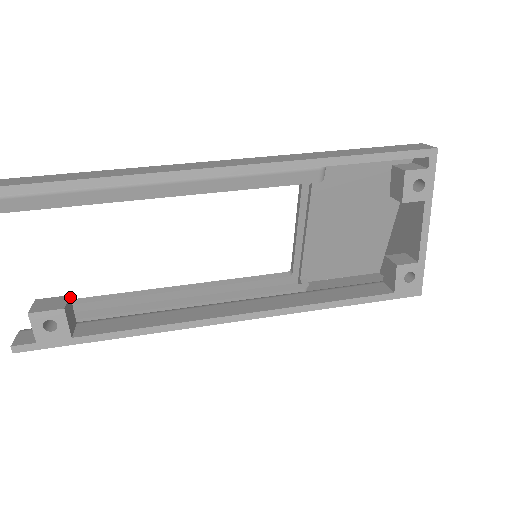
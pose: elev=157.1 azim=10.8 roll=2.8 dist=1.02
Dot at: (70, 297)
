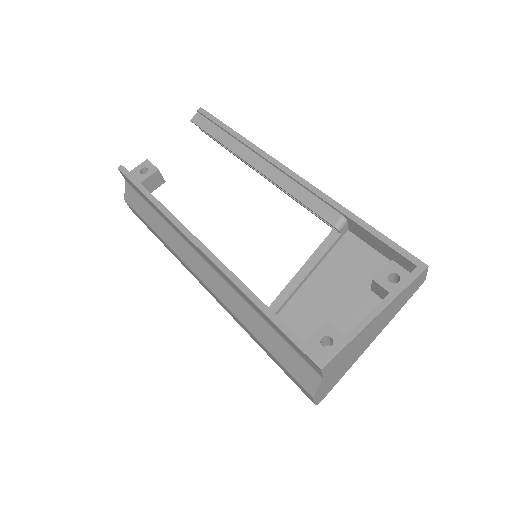
Dot at: occluded
